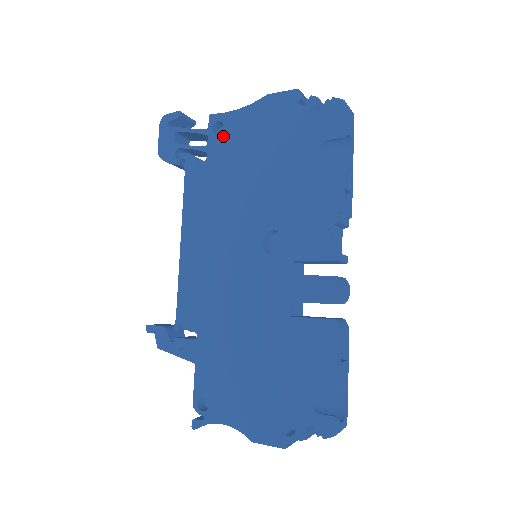
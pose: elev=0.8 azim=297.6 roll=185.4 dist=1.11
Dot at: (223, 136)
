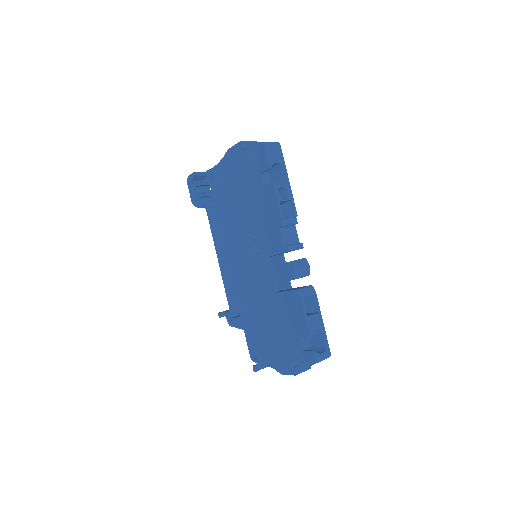
Dot at: (216, 183)
